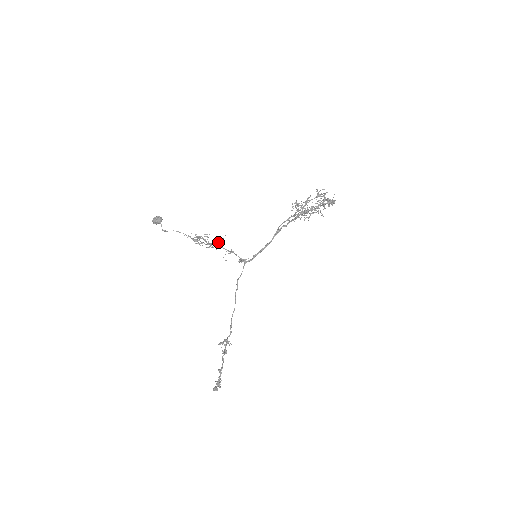
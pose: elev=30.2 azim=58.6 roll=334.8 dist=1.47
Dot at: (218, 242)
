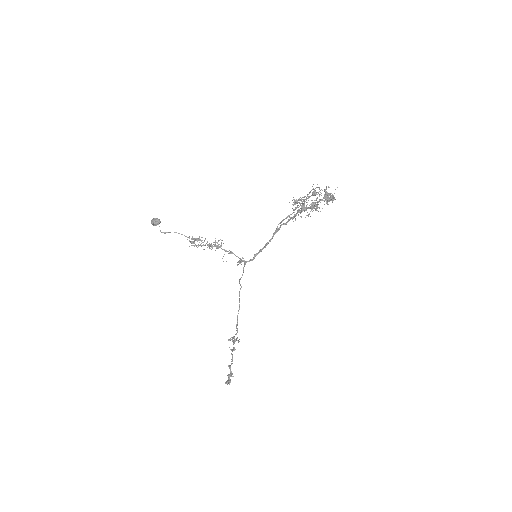
Dot at: occluded
